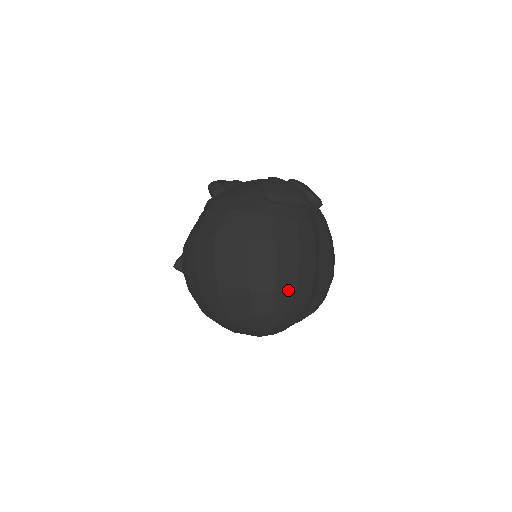
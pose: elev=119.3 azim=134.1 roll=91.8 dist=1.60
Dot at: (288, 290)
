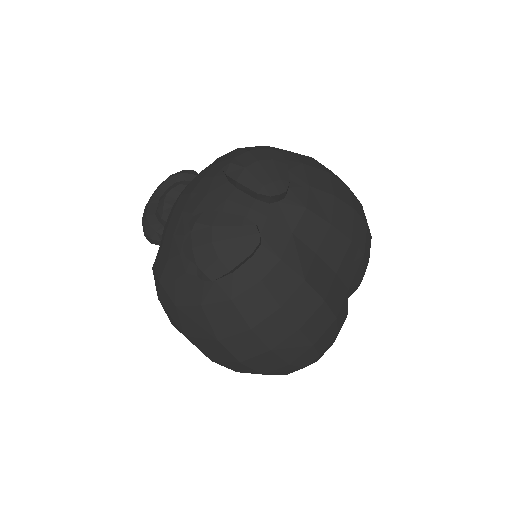
Dot at: (302, 352)
